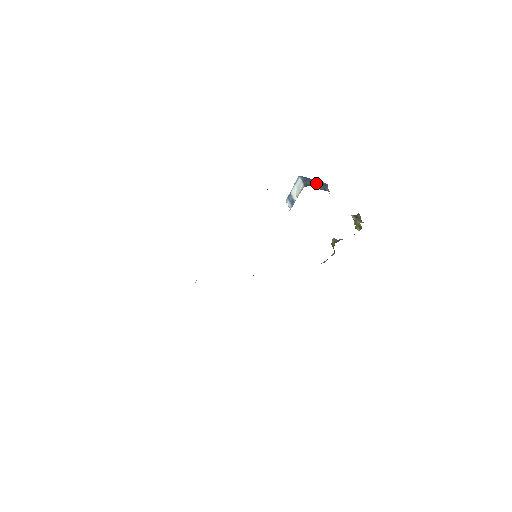
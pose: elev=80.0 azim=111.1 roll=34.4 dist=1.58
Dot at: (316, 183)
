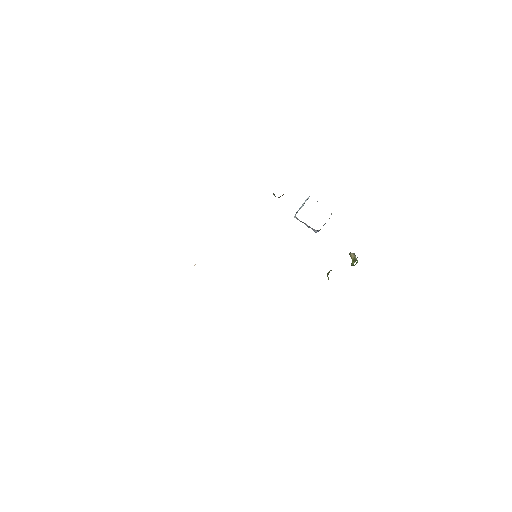
Dot at: occluded
